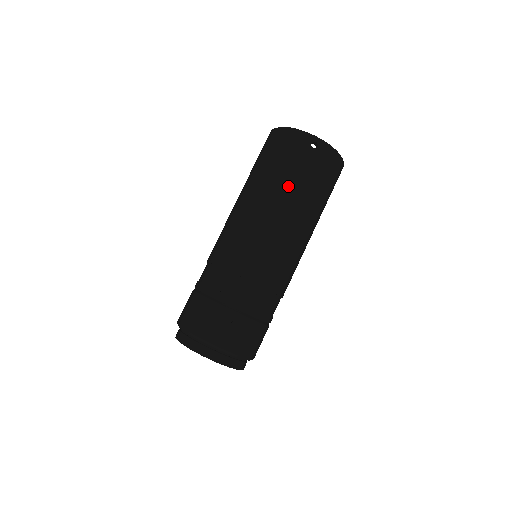
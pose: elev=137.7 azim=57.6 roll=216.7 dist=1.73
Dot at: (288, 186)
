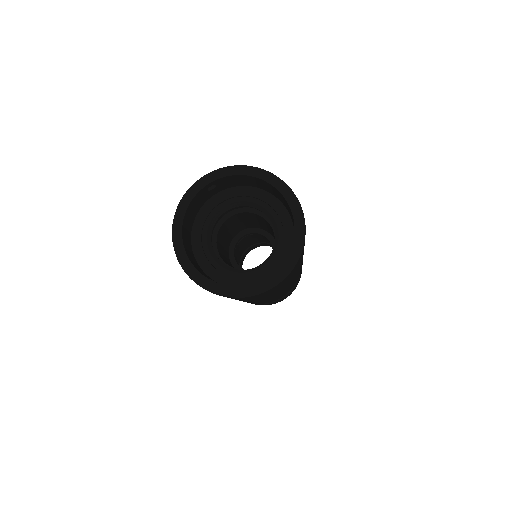
Dot at: occluded
